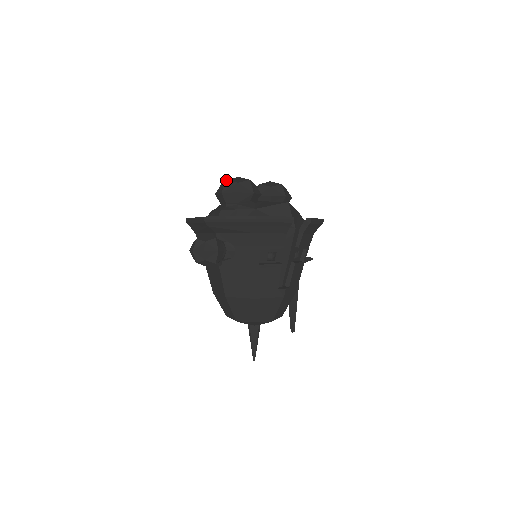
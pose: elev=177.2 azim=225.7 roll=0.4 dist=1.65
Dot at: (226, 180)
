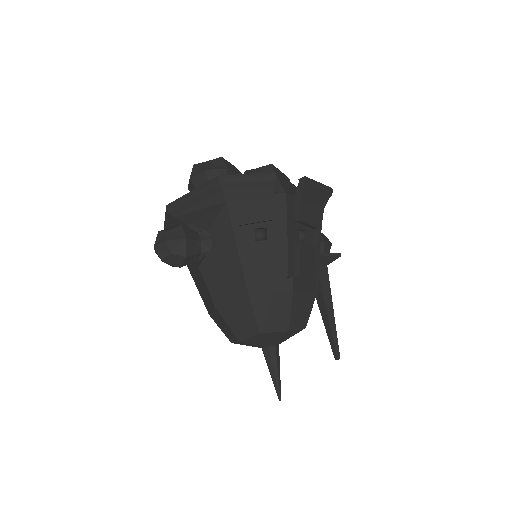
Dot at: (193, 165)
